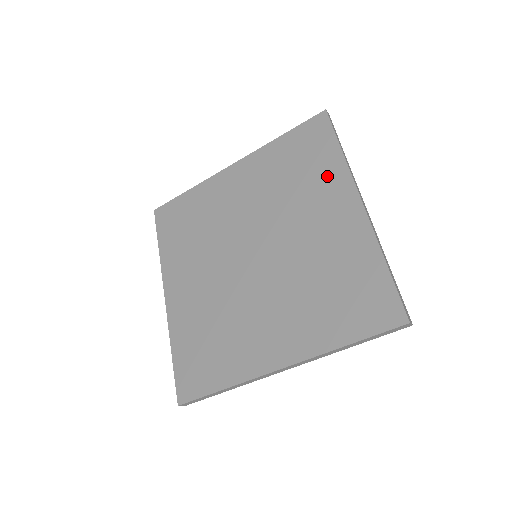
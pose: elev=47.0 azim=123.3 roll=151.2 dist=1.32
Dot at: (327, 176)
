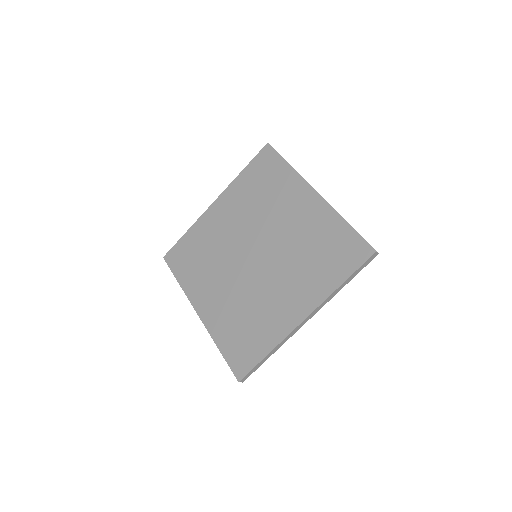
Dot at: (286, 184)
